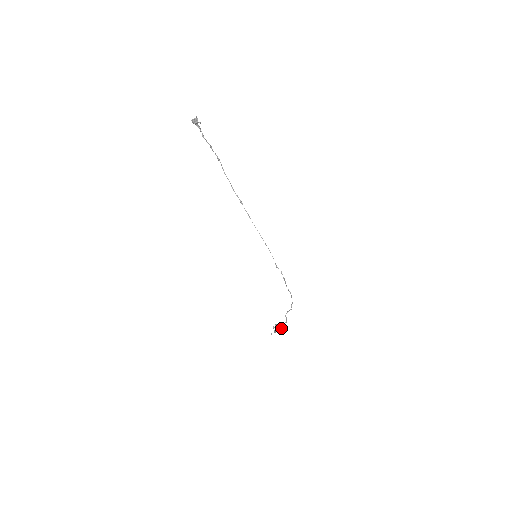
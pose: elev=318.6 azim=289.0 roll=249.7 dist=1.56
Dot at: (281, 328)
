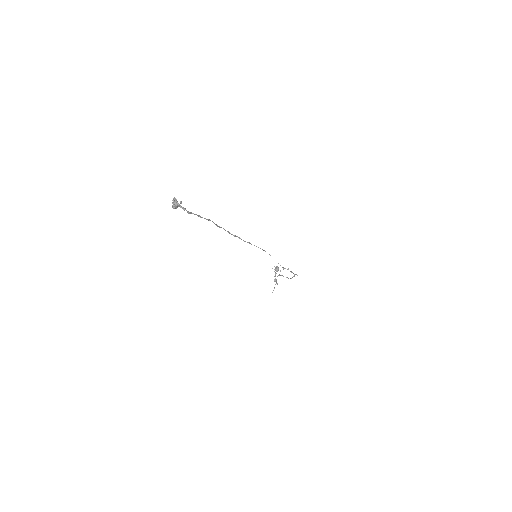
Dot at: (276, 267)
